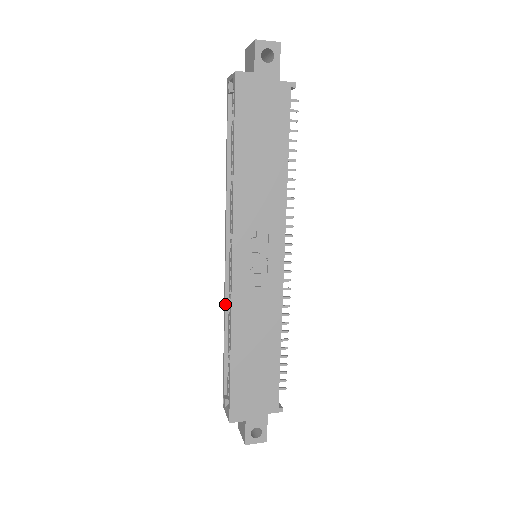
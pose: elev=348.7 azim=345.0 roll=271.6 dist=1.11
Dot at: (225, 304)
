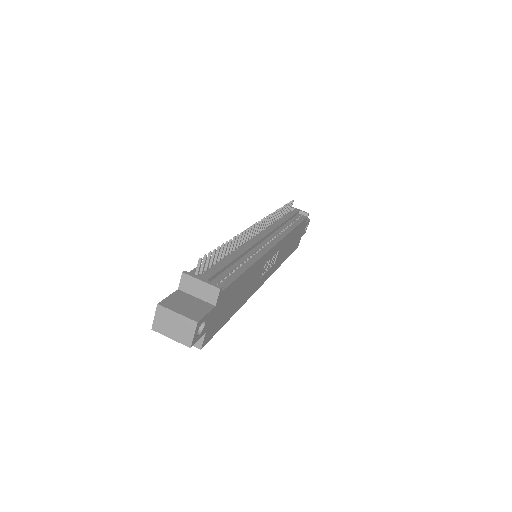
Dot at: occluded
